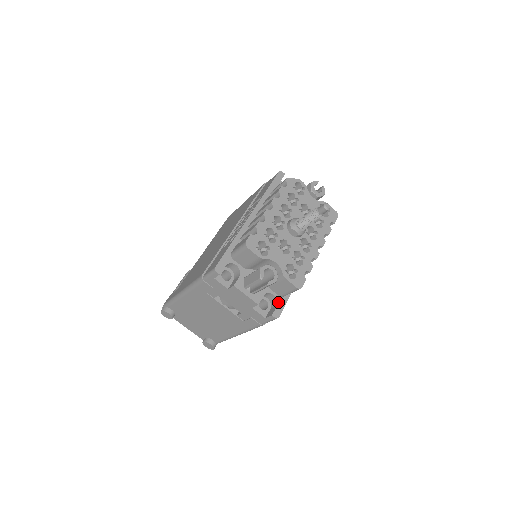
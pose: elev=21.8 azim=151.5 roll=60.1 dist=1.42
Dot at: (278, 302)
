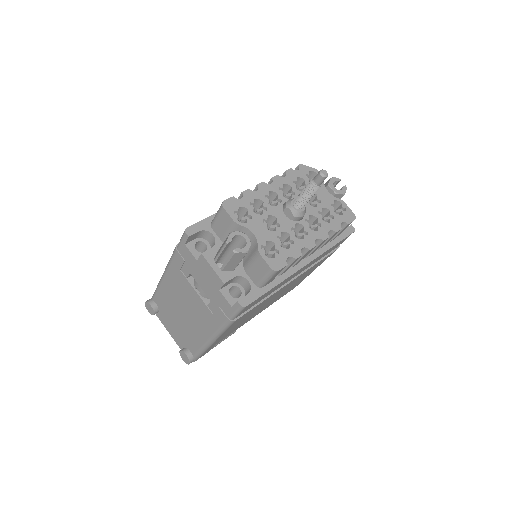
Dot at: (251, 290)
